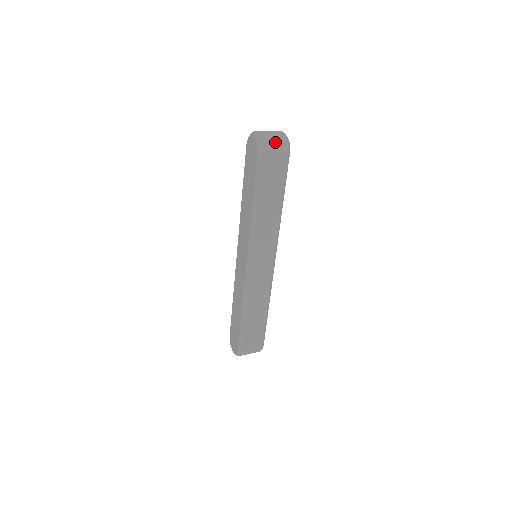
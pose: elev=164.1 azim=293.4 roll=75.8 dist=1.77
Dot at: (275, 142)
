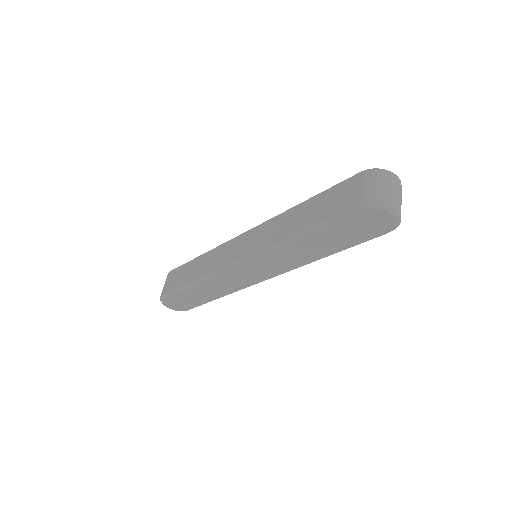
Dot at: occluded
